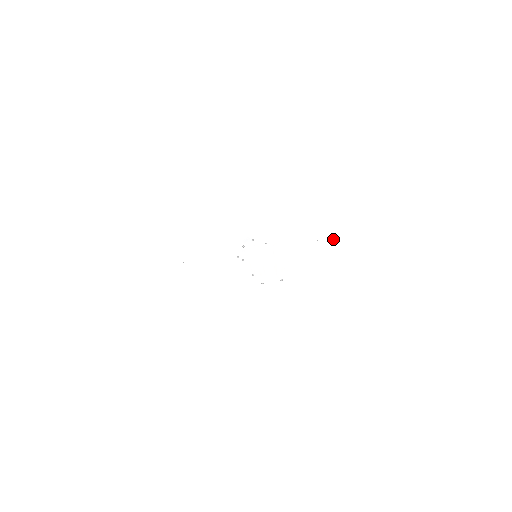
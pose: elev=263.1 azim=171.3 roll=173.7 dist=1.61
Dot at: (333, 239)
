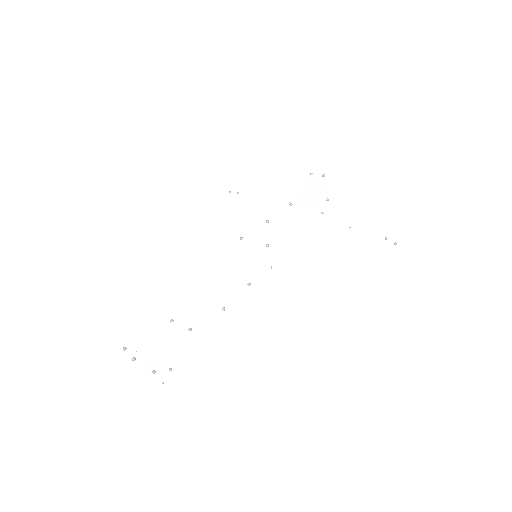
Dot at: (406, 251)
